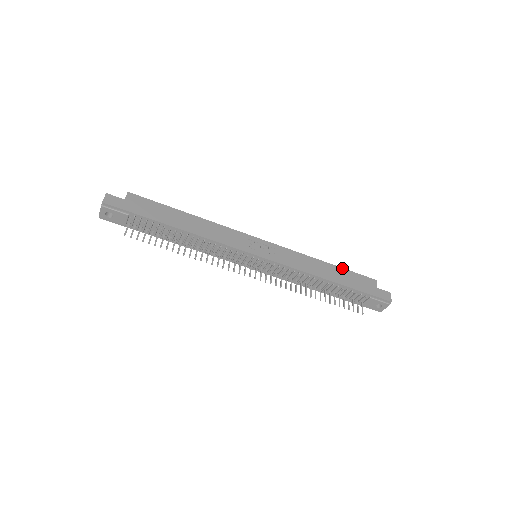
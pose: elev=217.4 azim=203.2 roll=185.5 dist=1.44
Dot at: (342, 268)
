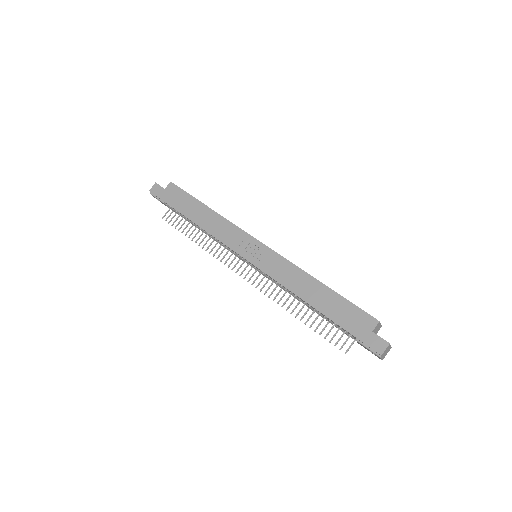
Dot at: (337, 293)
